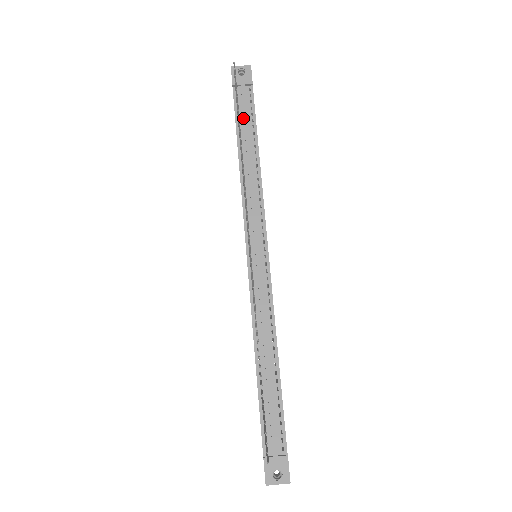
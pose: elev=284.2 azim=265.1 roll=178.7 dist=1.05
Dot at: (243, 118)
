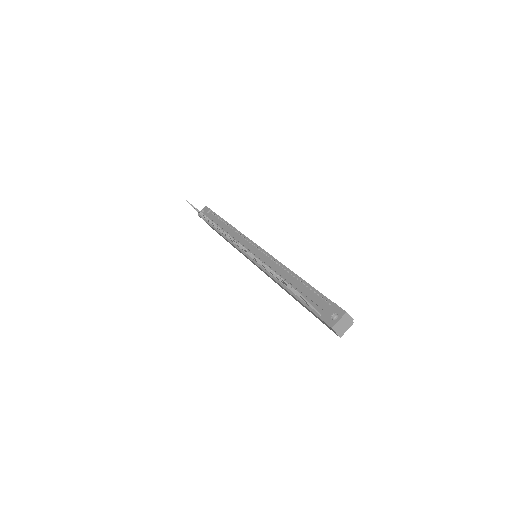
Dot at: (214, 222)
